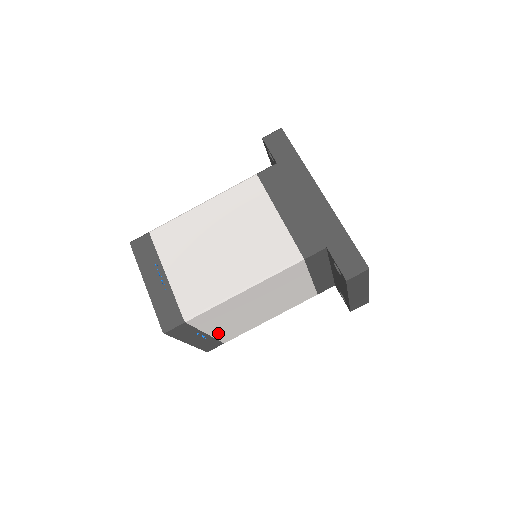
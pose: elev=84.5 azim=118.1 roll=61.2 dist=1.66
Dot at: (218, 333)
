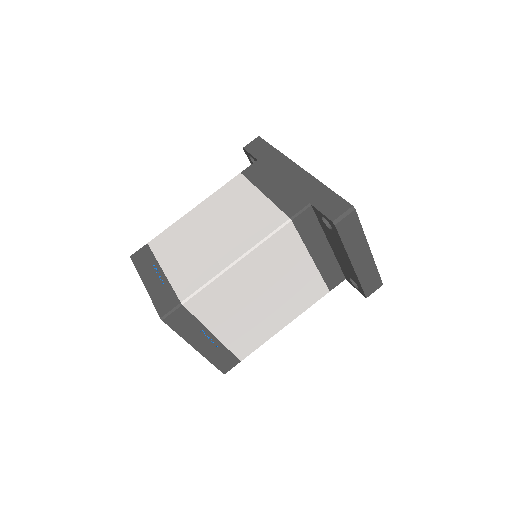
Dot at: (228, 338)
